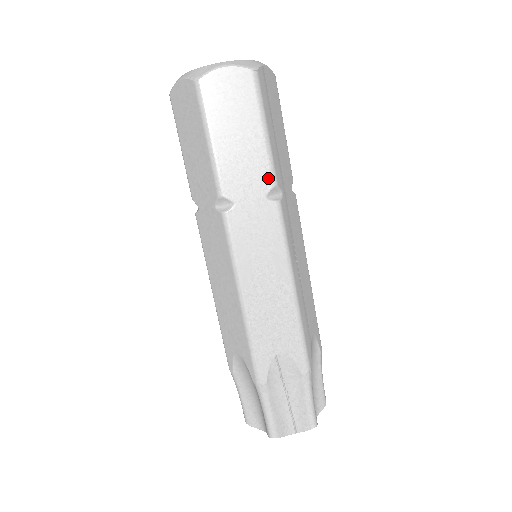
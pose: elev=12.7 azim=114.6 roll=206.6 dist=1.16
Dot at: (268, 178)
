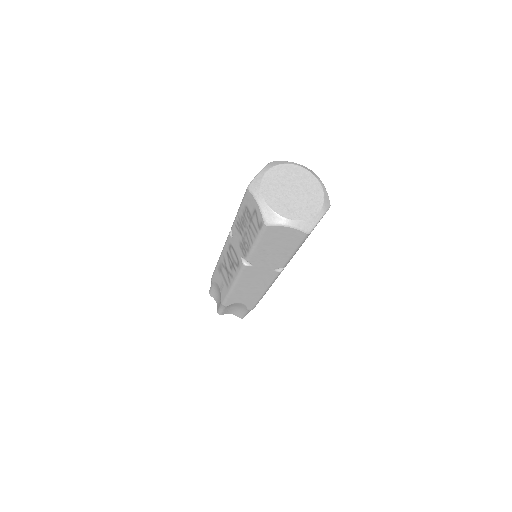
Dot at: occluded
